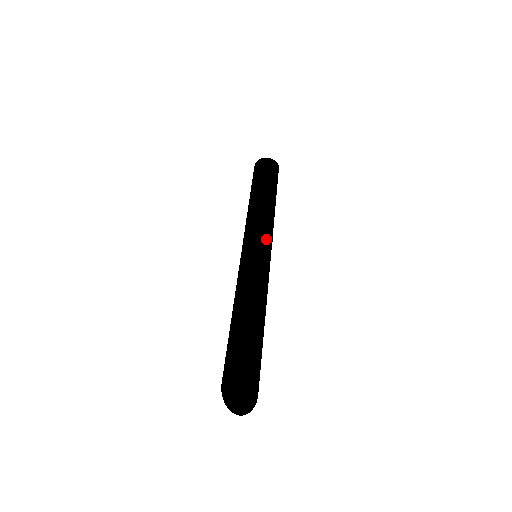
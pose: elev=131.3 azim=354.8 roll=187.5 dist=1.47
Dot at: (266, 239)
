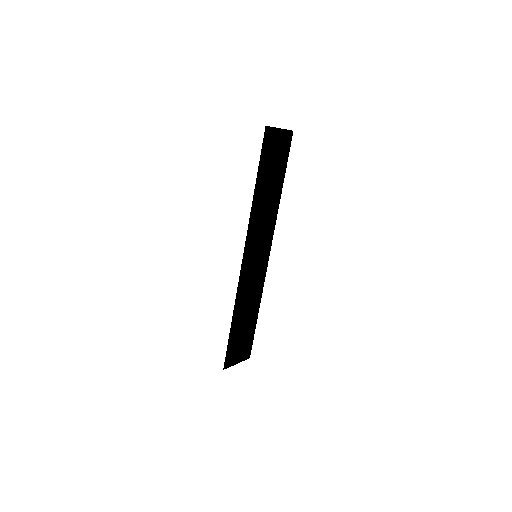
Dot at: occluded
